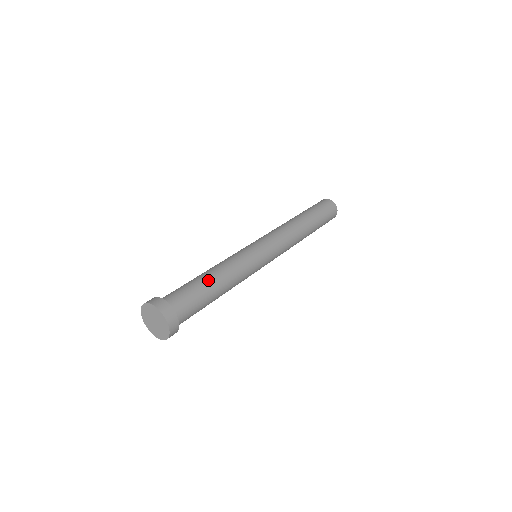
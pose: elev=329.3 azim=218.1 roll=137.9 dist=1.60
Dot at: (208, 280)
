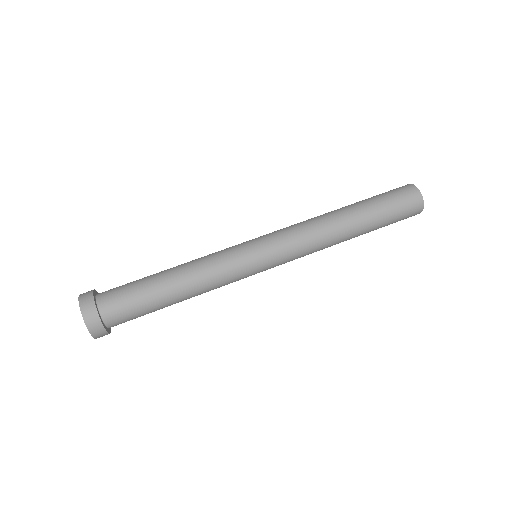
Dot at: (166, 295)
